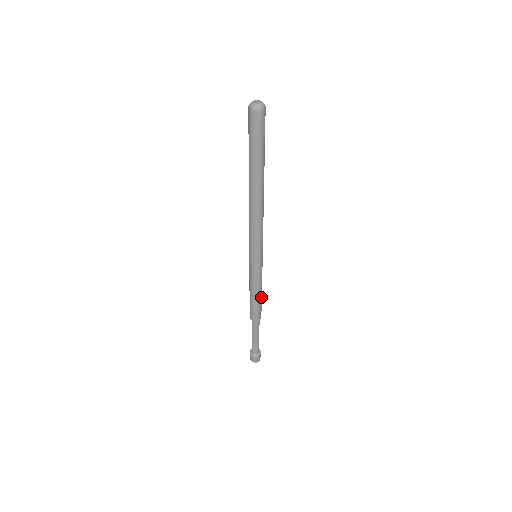
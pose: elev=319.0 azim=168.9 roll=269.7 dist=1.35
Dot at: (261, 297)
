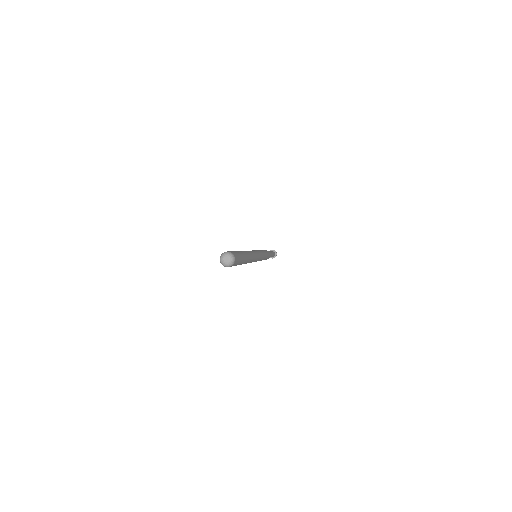
Dot at: (266, 258)
